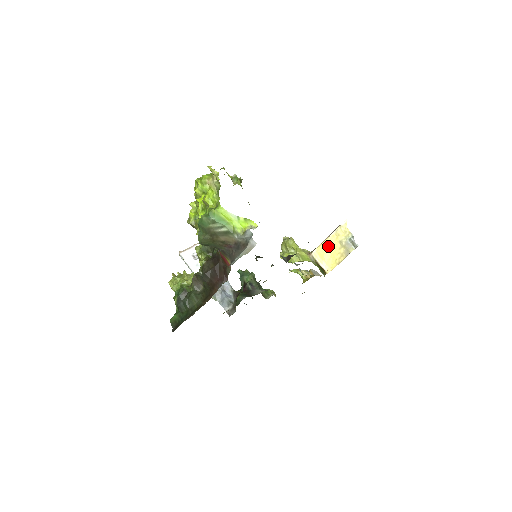
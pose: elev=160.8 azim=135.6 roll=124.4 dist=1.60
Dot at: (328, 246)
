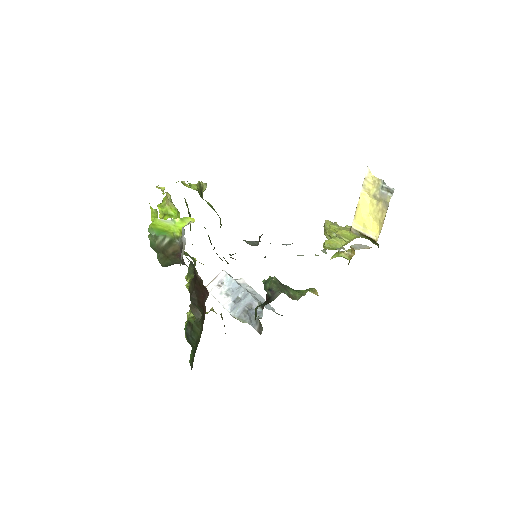
Dot at: (364, 209)
